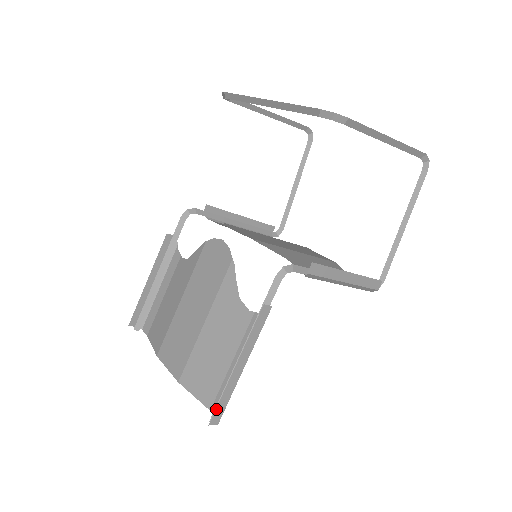
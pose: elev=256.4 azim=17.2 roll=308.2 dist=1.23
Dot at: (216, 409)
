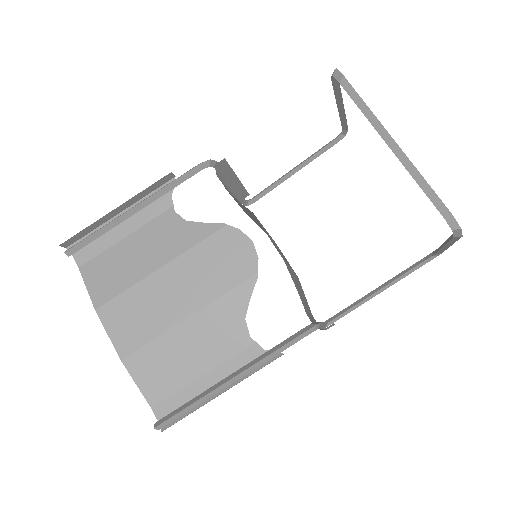
Dot at: occluded
